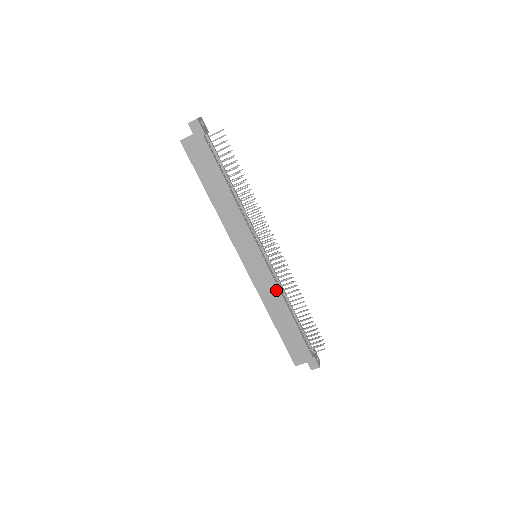
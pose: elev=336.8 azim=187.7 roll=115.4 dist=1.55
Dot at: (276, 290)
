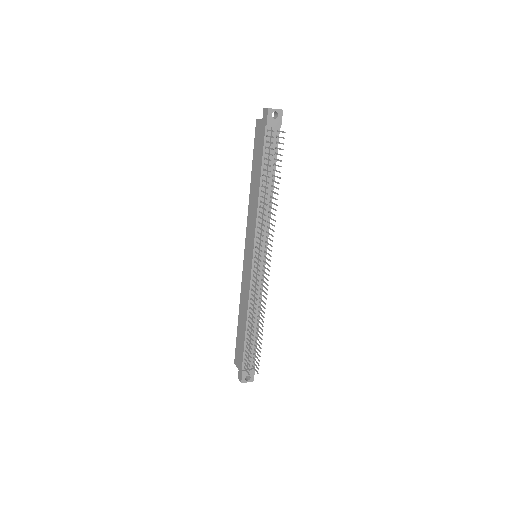
Dot at: (248, 294)
